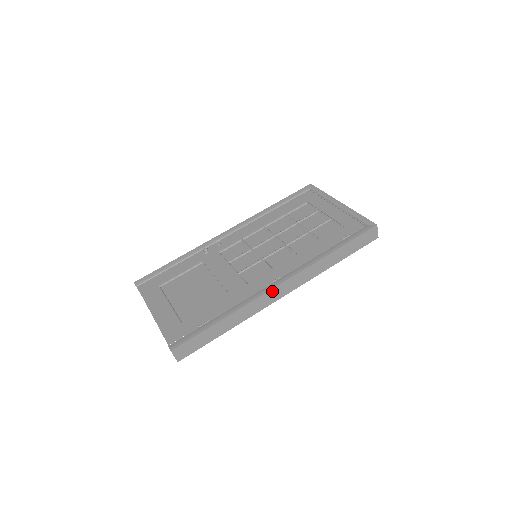
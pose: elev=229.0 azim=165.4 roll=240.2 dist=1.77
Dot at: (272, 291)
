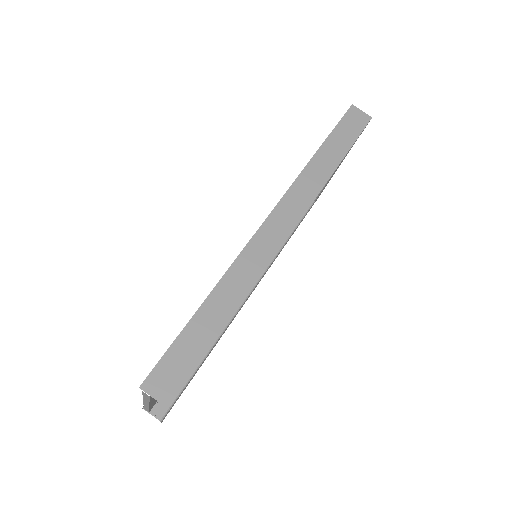
Dot at: (261, 232)
